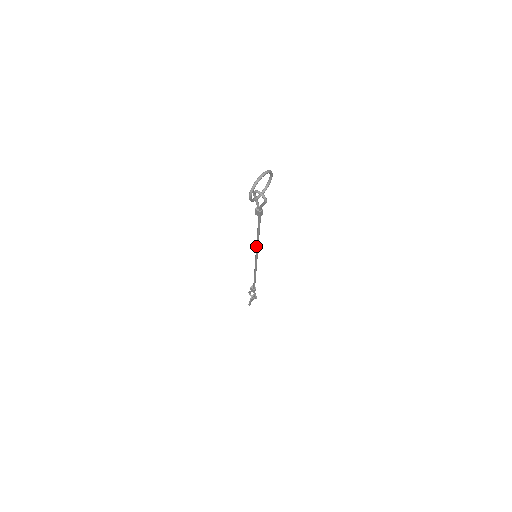
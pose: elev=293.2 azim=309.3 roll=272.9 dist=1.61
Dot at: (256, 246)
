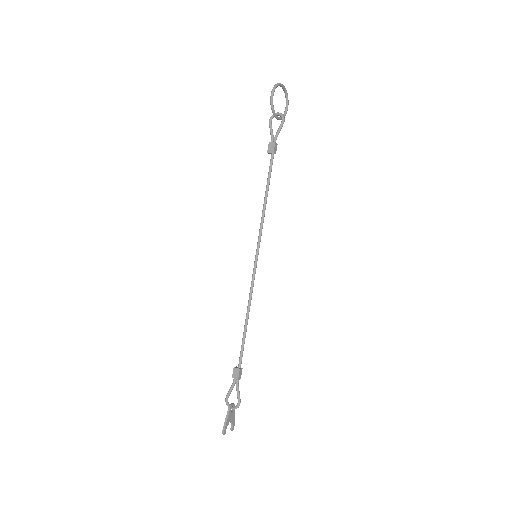
Dot at: (260, 226)
